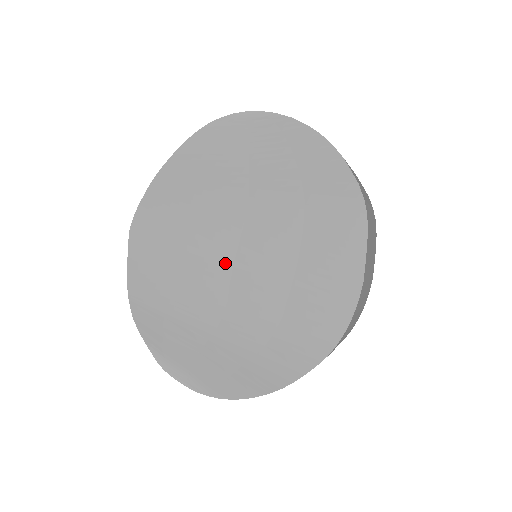
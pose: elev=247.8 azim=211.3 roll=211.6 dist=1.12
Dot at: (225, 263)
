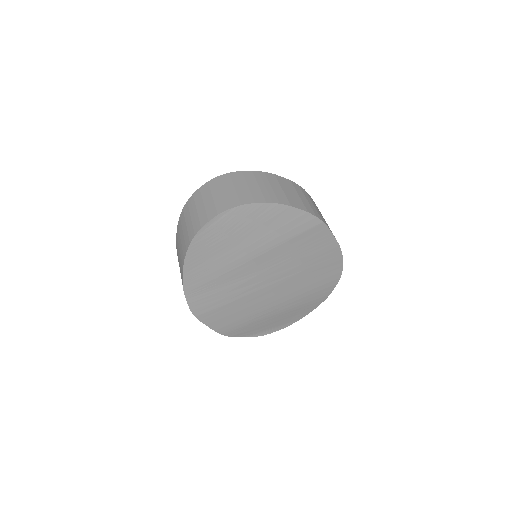
Dot at: (263, 288)
